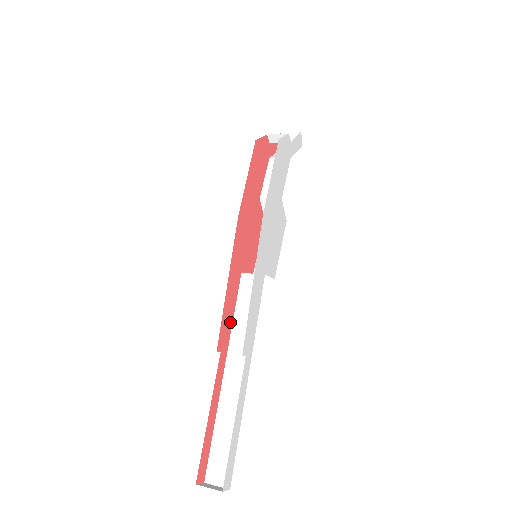
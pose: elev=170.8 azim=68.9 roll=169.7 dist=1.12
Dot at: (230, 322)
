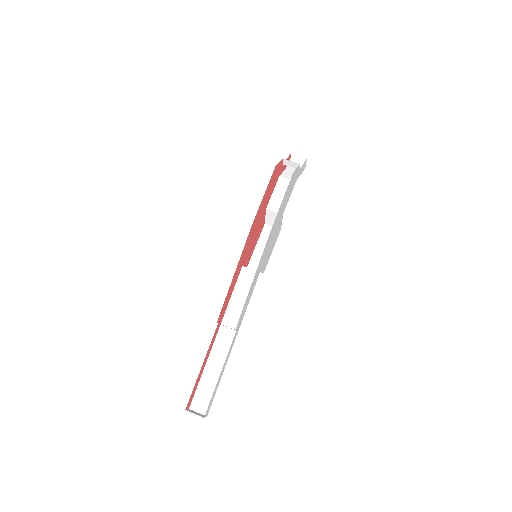
Dot at: (228, 302)
